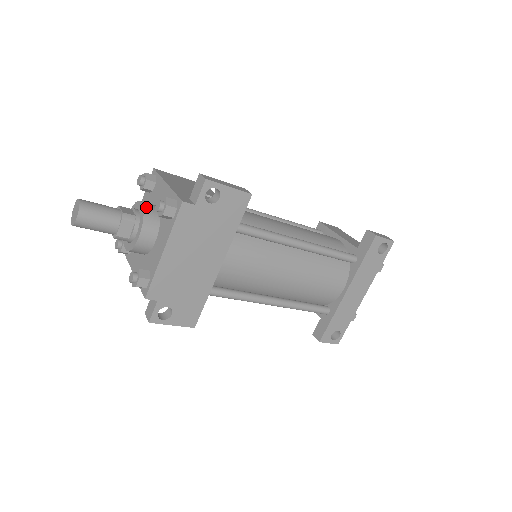
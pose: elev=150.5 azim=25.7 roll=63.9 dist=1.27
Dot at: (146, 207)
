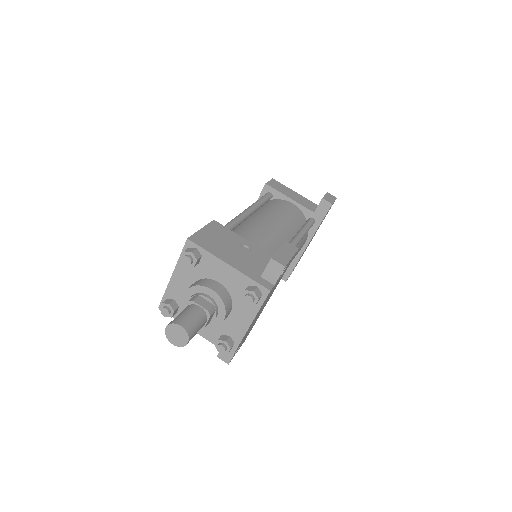
Dot at: (219, 293)
